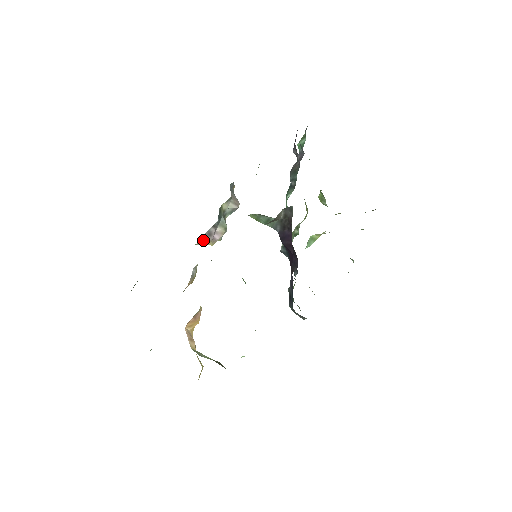
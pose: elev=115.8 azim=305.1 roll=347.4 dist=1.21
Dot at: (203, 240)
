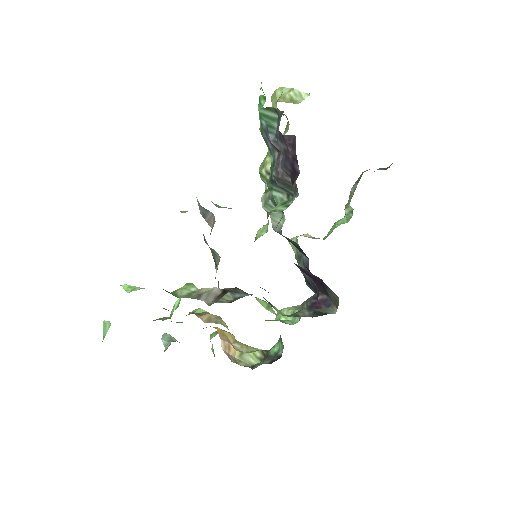
Dot at: occluded
